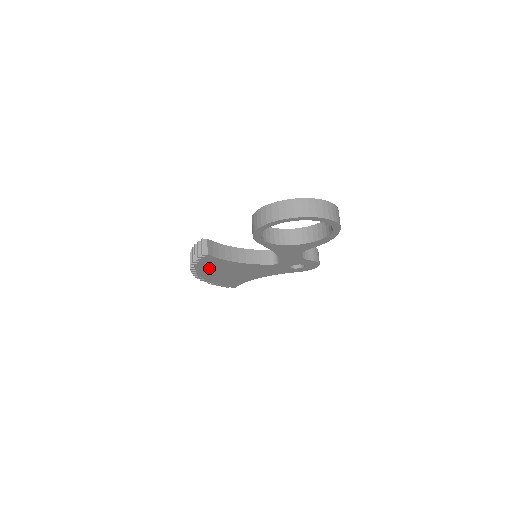
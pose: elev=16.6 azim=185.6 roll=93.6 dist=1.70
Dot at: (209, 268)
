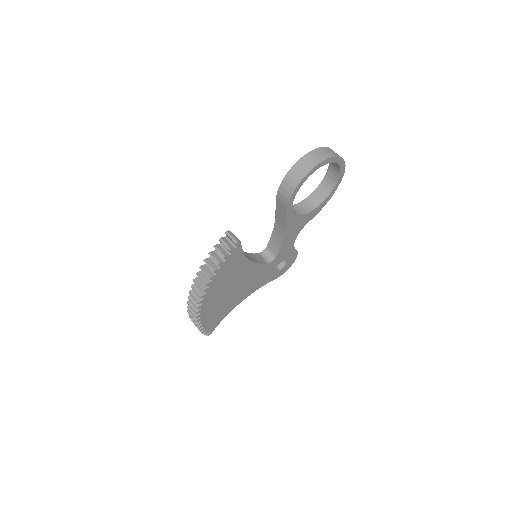
Dot at: (221, 280)
